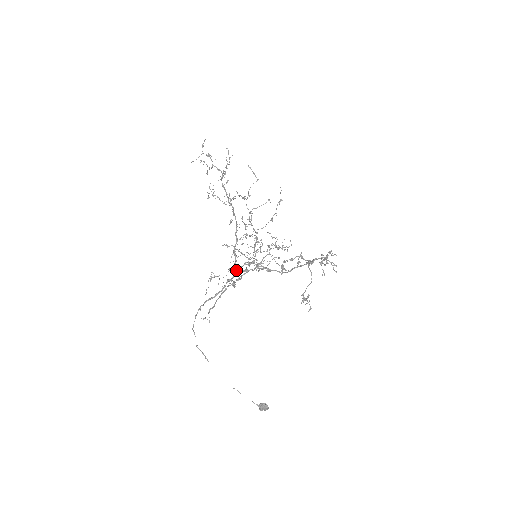
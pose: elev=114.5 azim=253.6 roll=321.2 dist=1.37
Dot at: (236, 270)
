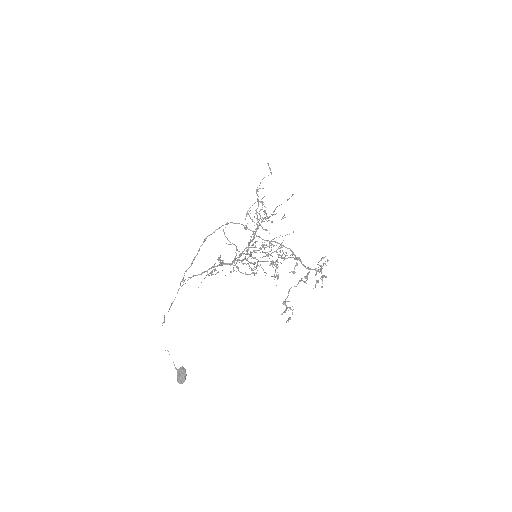
Dot at: occluded
